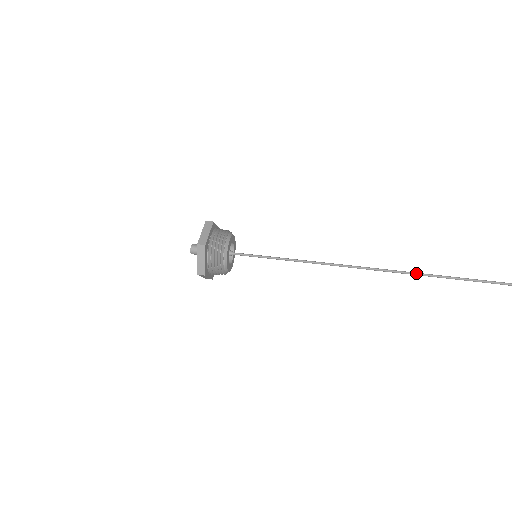
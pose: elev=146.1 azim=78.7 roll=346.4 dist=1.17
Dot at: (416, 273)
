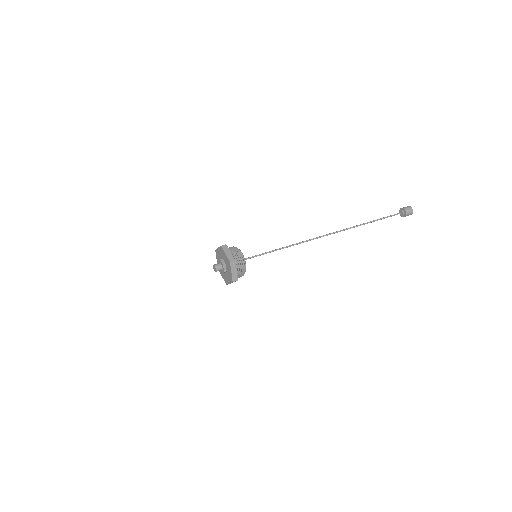
Dot at: (340, 230)
